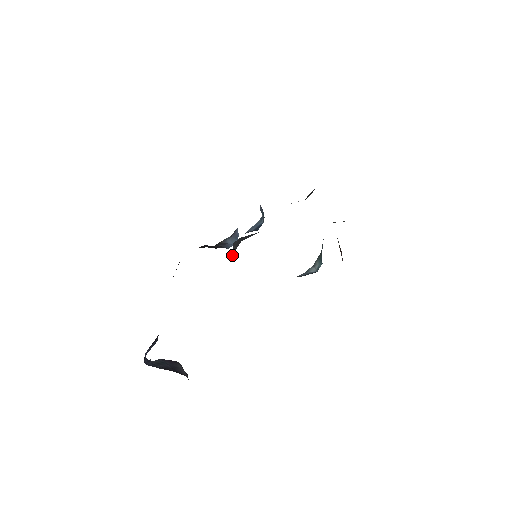
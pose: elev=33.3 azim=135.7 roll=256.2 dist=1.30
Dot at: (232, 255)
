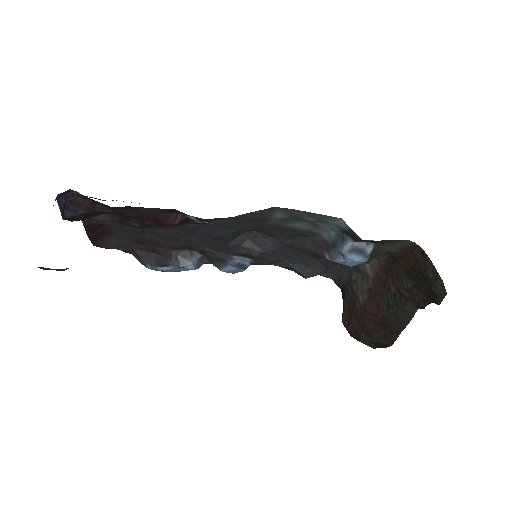
Dot at: occluded
